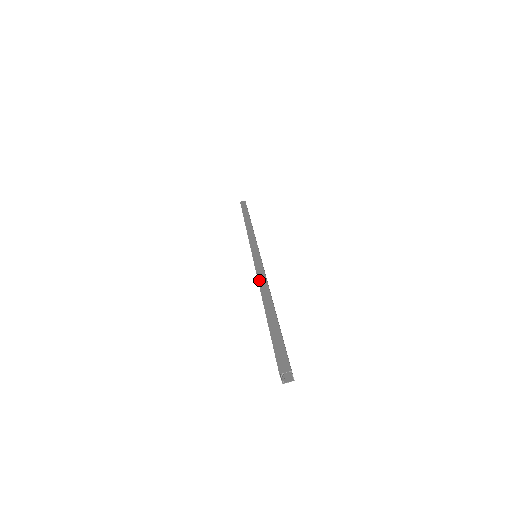
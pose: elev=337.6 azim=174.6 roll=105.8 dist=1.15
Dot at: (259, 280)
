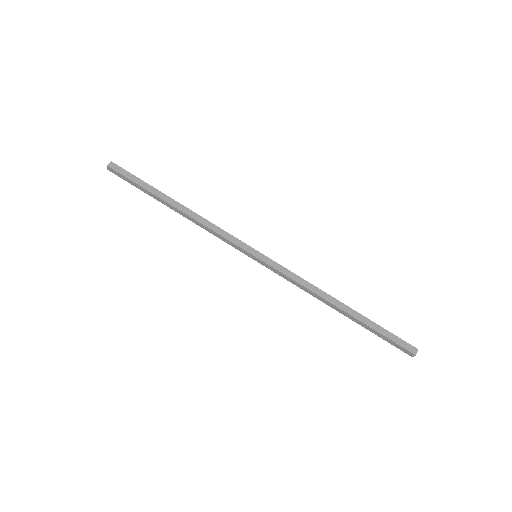
Dot at: (307, 287)
